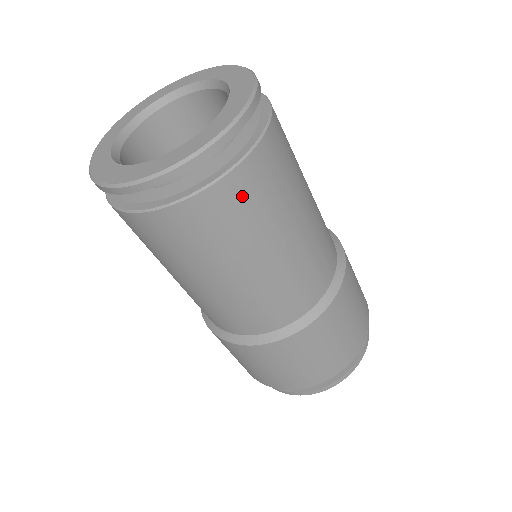
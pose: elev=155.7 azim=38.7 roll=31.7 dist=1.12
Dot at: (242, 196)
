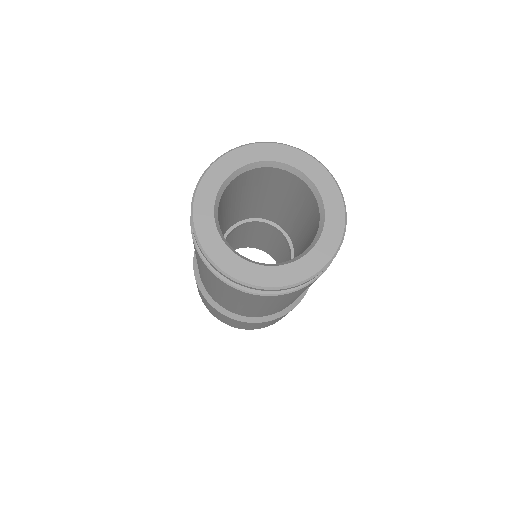
Dot at: occluded
